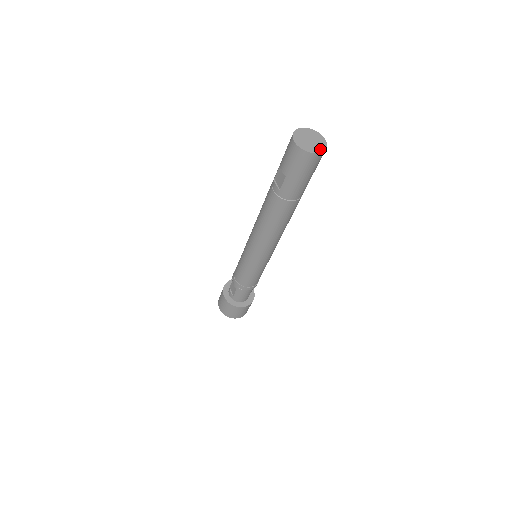
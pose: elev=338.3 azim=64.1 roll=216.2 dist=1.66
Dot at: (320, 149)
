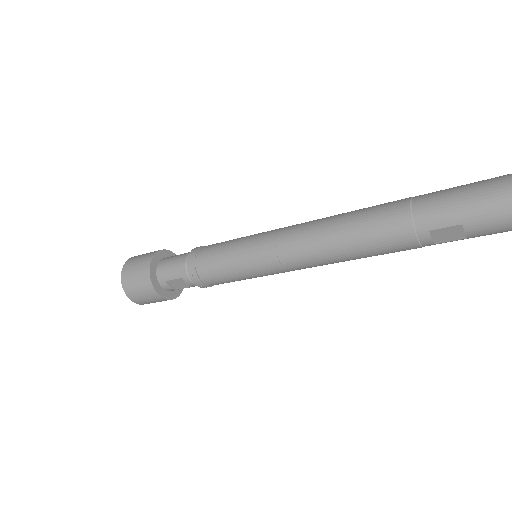
Dot at: out of frame
